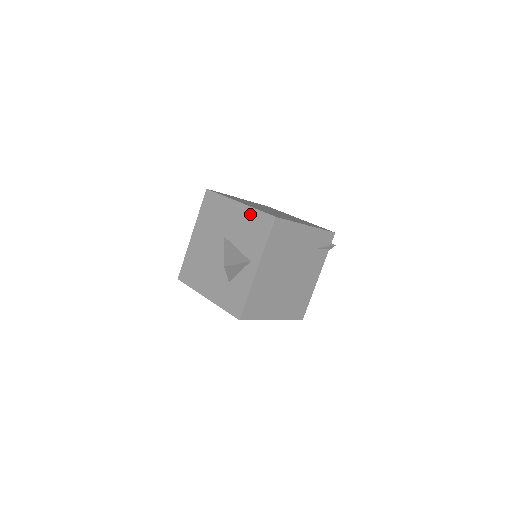
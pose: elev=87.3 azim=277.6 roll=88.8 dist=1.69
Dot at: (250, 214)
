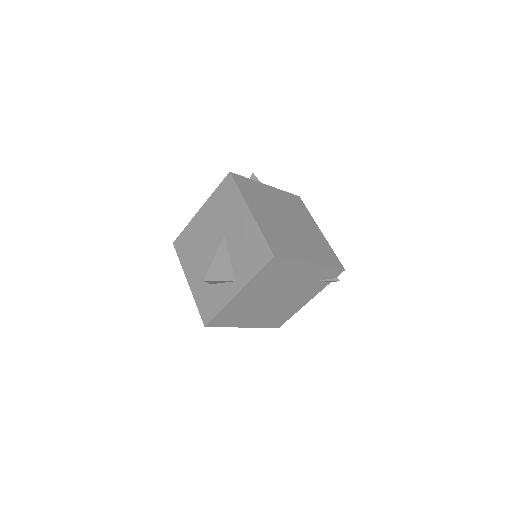
Dot at: (255, 233)
